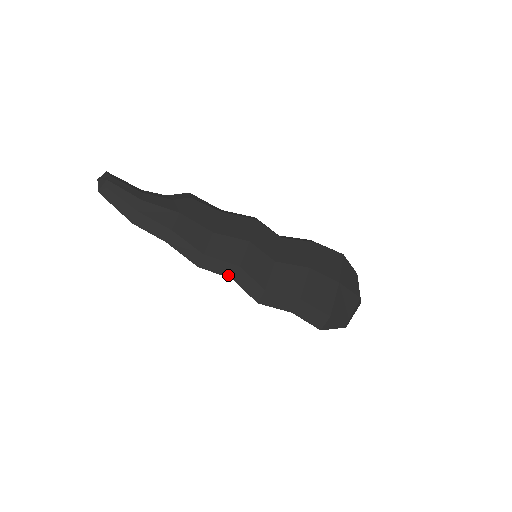
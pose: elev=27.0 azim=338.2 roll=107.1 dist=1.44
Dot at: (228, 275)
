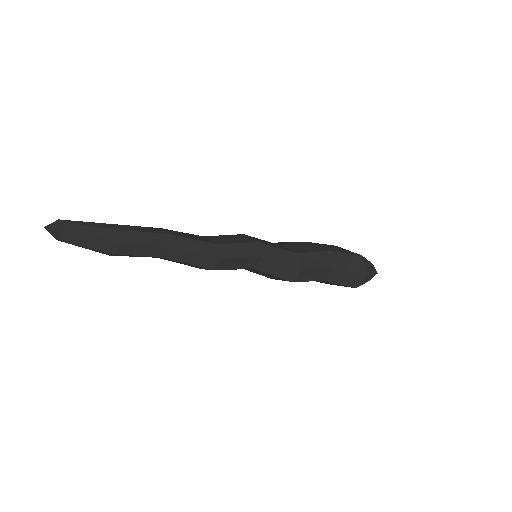
Dot at: (255, 255)
